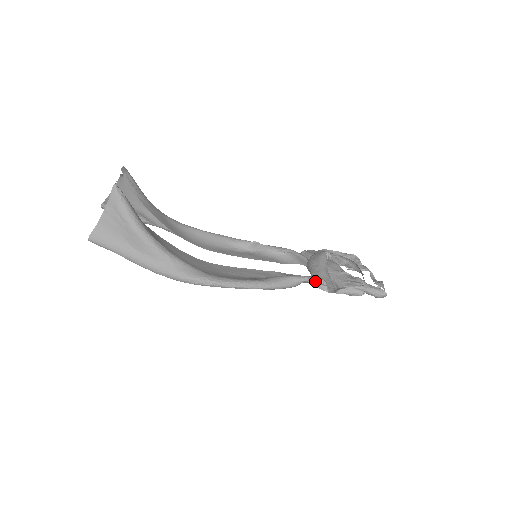
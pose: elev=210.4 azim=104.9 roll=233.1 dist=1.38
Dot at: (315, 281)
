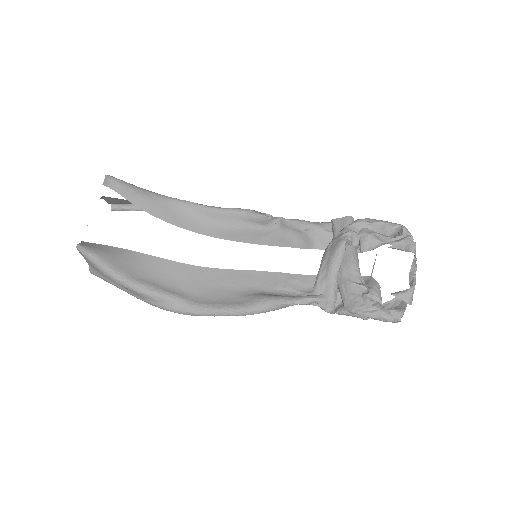
Dot at: (307, 304)
